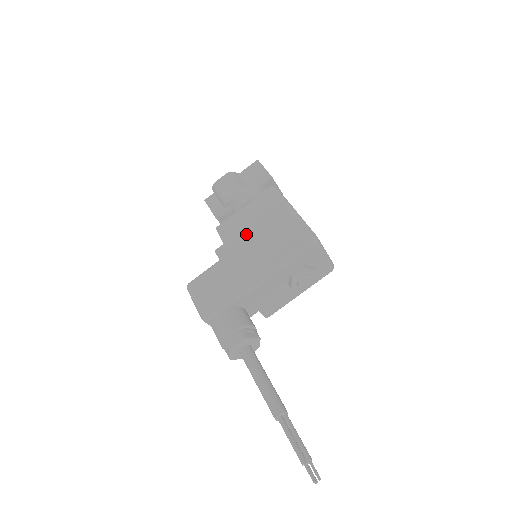
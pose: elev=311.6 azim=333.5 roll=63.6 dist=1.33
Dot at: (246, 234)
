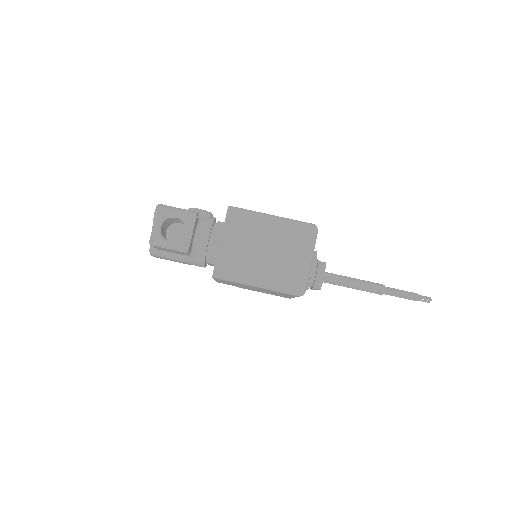
Dot at: occluded
